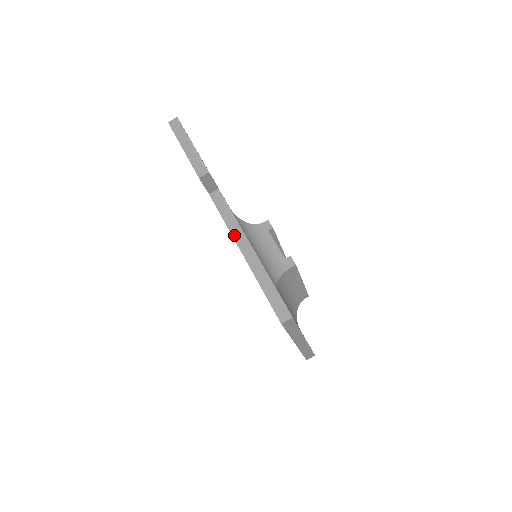
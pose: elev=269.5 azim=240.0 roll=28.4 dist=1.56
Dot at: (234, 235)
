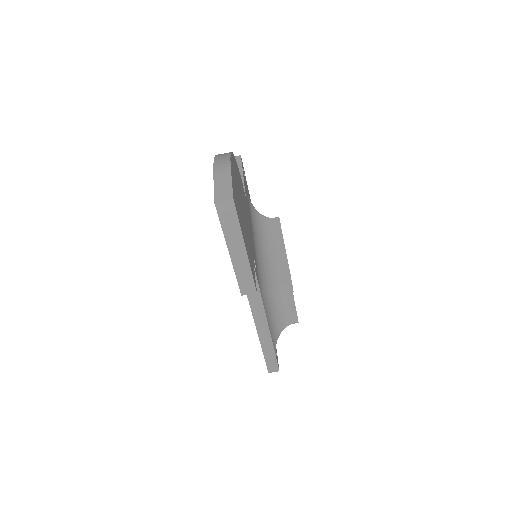
Dot at: (254, 313)
